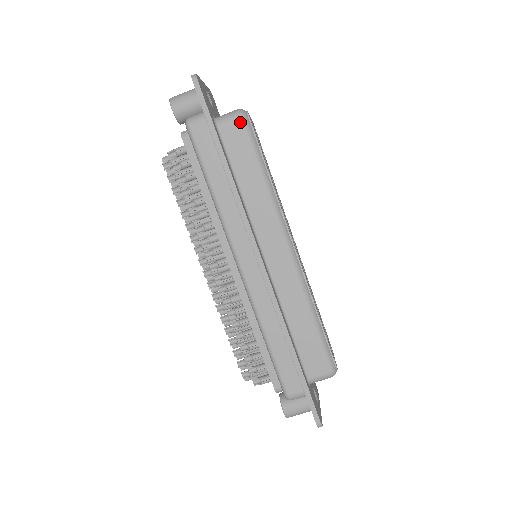
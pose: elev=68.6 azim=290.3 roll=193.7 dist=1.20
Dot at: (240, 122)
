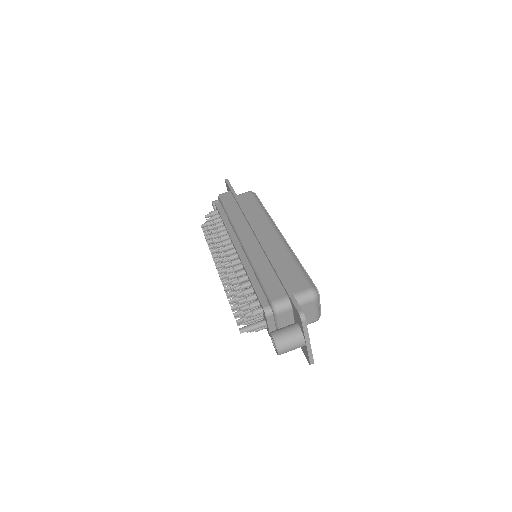
Dot at: (249, 193)
